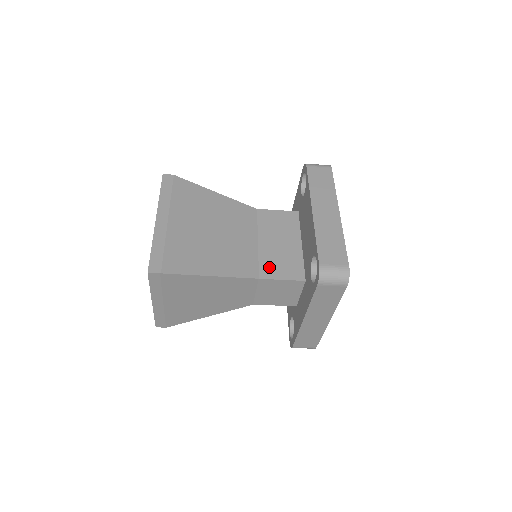
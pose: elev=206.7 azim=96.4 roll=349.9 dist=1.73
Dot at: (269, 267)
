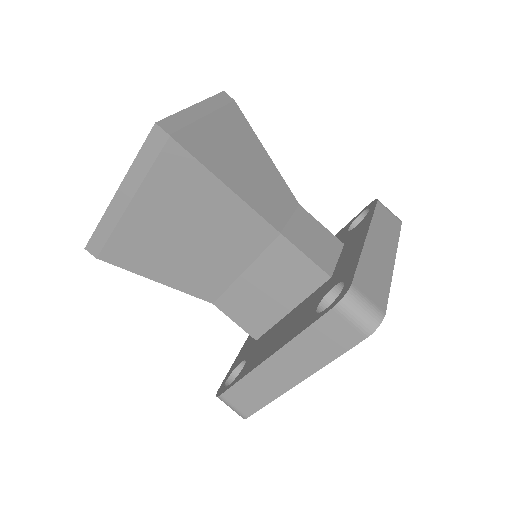
Dot at: occluded
